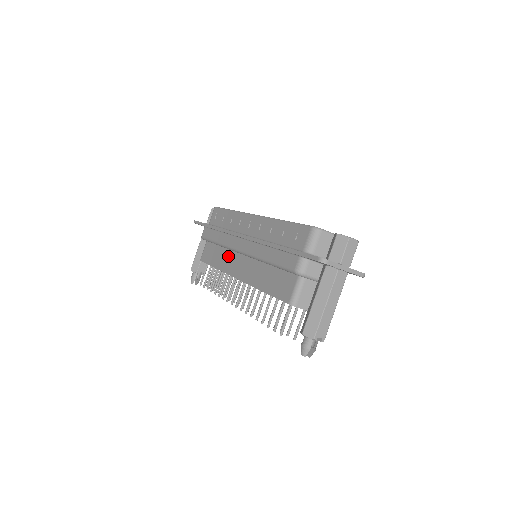
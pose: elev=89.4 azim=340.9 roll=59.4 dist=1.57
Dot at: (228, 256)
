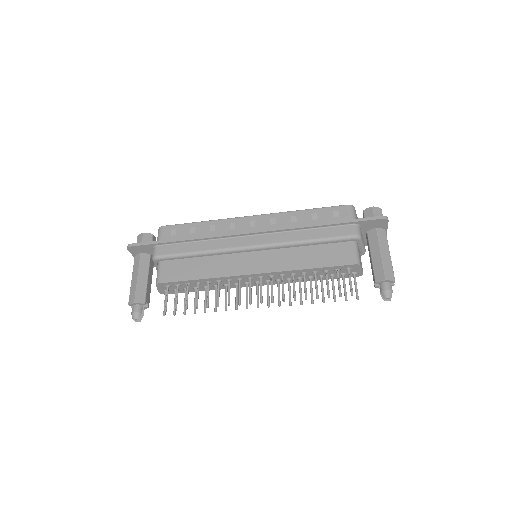
Dot at: (223, 261)
